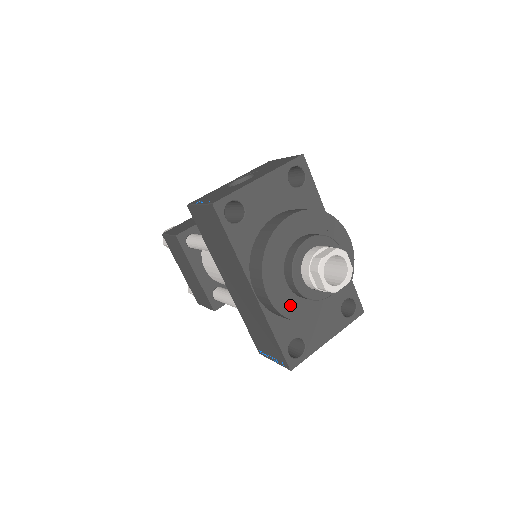
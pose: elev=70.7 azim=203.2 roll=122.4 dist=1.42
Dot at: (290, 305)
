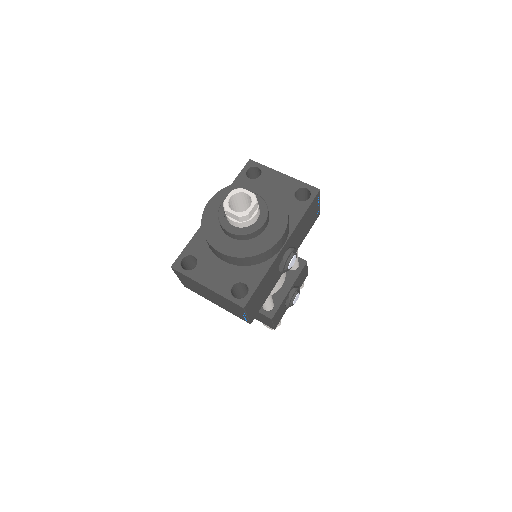
Dot at: (211, 219)
